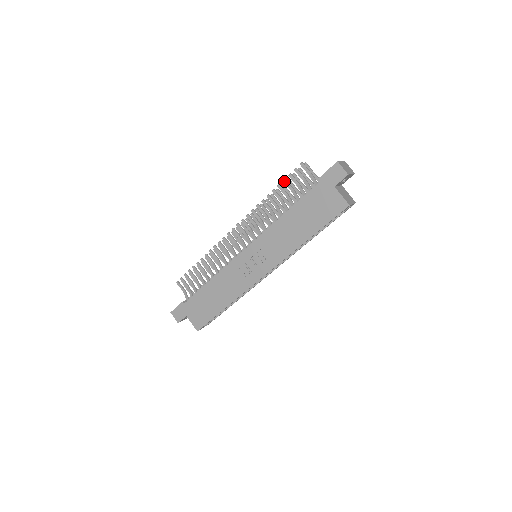
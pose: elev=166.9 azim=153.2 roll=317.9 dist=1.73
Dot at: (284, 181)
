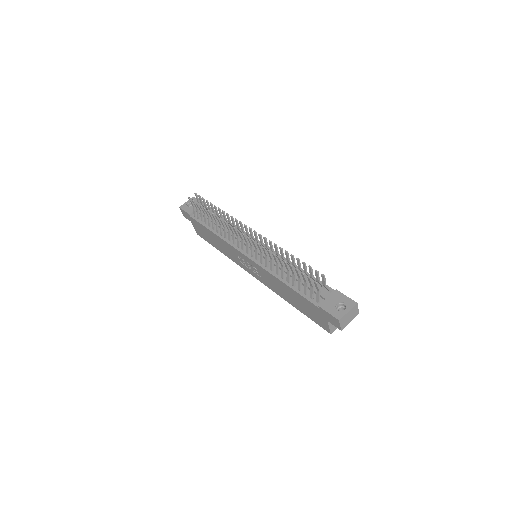
Dot at: (296, 270)
